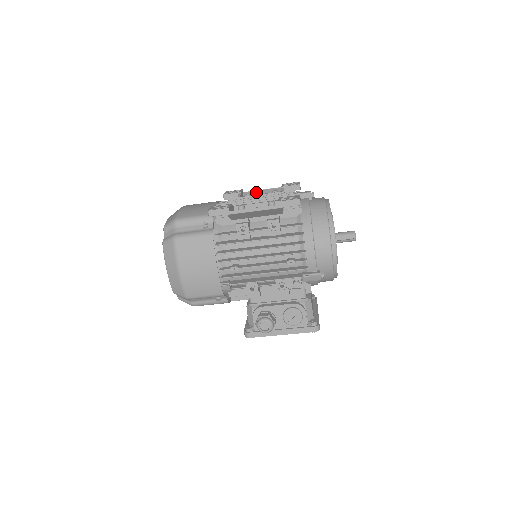
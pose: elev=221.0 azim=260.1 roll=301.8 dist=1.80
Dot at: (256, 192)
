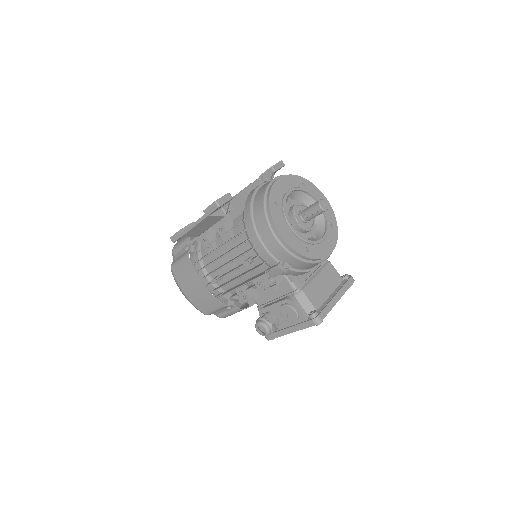
Dot at: occluded
